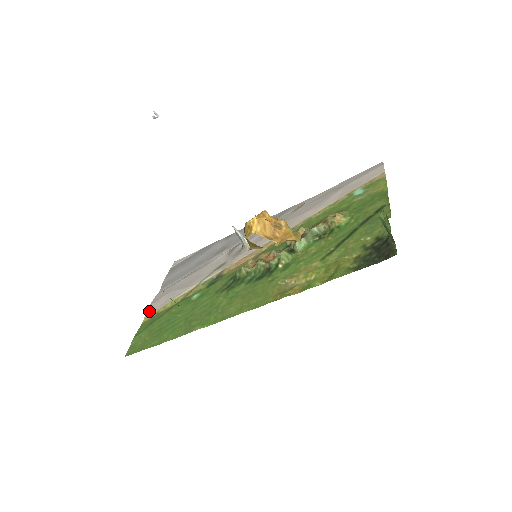
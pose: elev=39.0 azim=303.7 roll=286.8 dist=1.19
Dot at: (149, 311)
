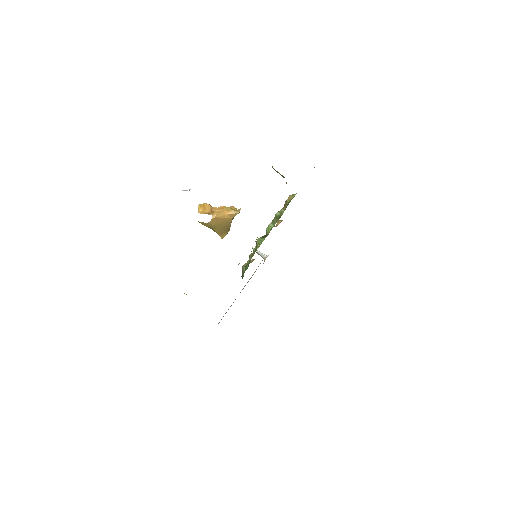
Dot at: occluded
